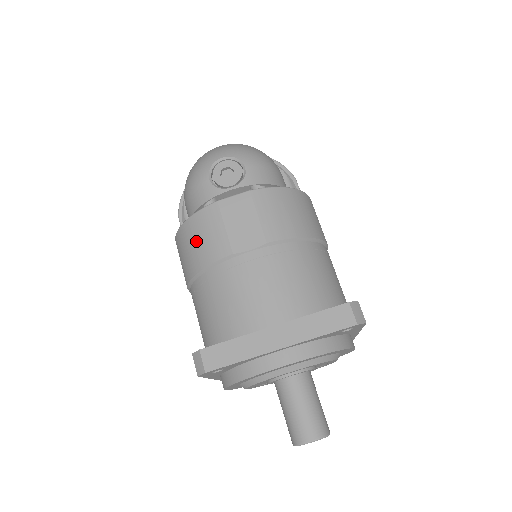
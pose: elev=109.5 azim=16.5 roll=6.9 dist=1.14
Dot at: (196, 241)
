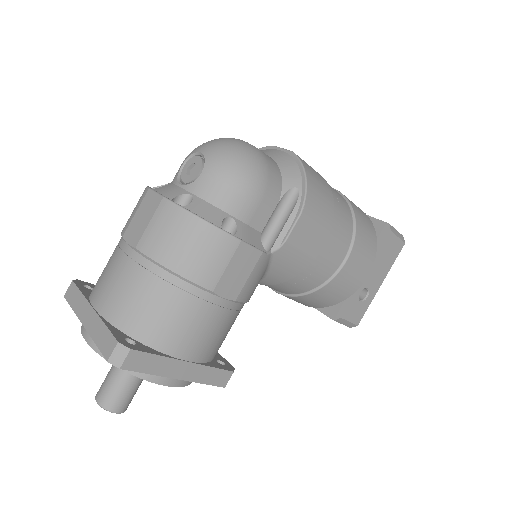
Dot at: occluded
